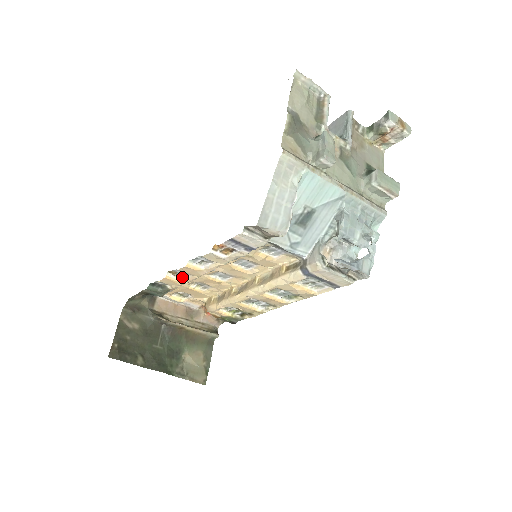
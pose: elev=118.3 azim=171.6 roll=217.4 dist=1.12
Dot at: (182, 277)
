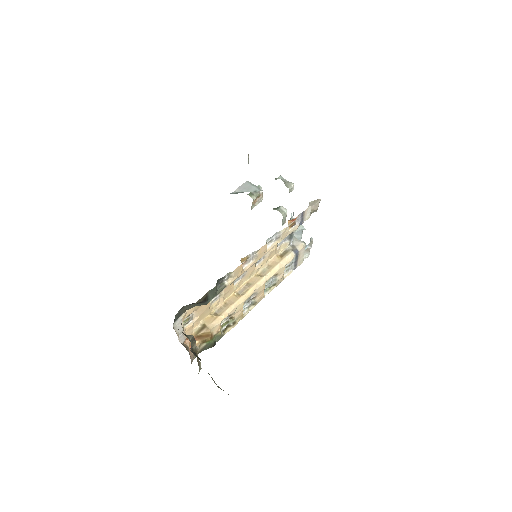
Dot at: (243, 266)
